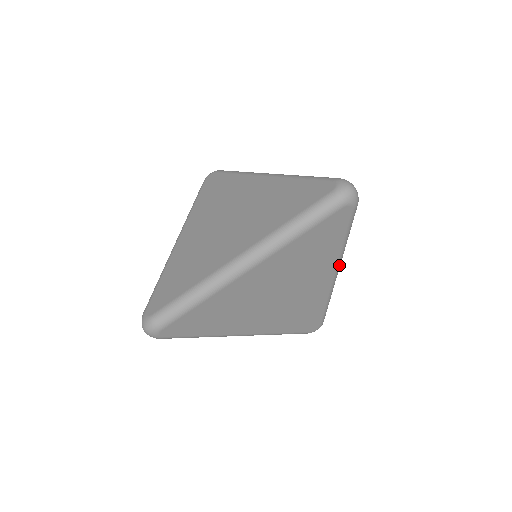
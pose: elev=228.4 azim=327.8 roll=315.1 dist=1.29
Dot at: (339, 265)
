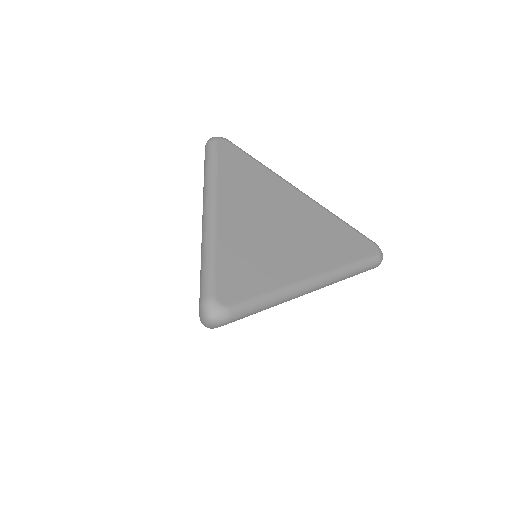
Dot at: (301, 294)
